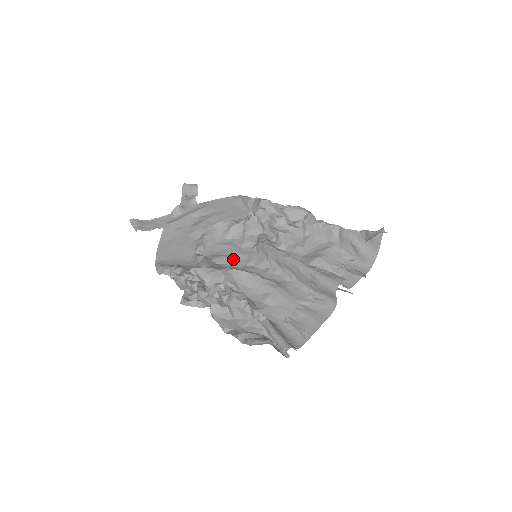
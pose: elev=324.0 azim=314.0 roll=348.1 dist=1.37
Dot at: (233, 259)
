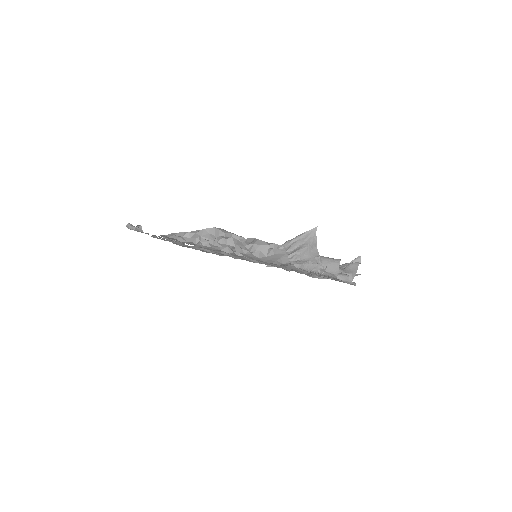
Dot at: occluded
